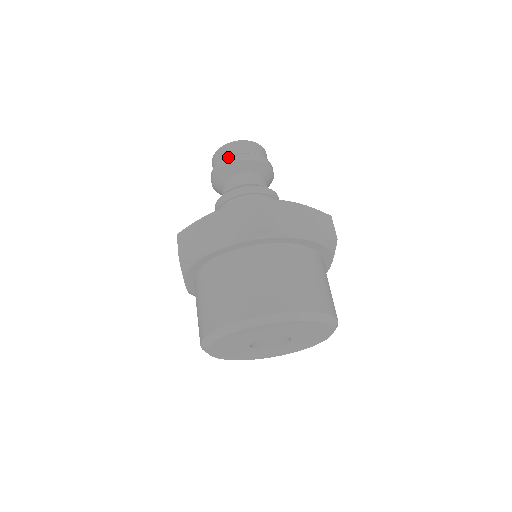
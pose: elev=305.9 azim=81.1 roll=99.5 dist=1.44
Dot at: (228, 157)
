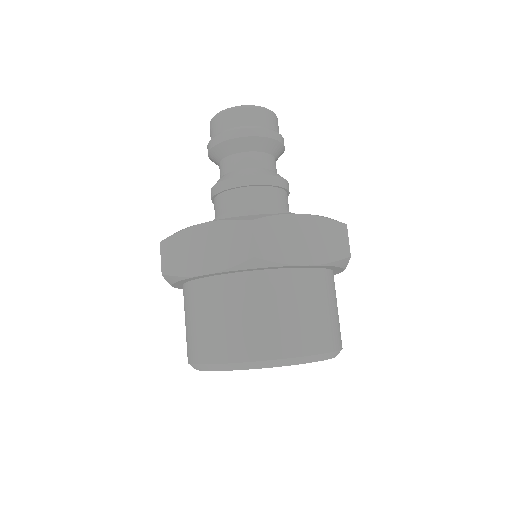
Dot at: (226, 131)
